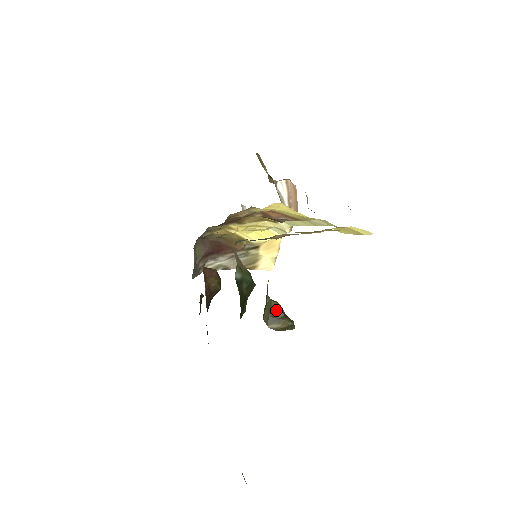
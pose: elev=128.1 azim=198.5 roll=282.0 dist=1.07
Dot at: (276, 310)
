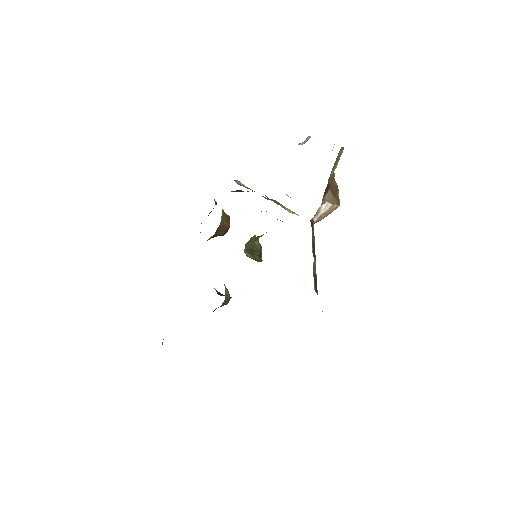
Dot at: (256, 251)
